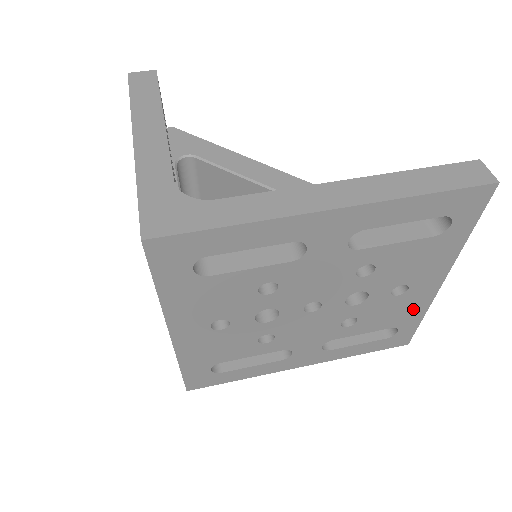
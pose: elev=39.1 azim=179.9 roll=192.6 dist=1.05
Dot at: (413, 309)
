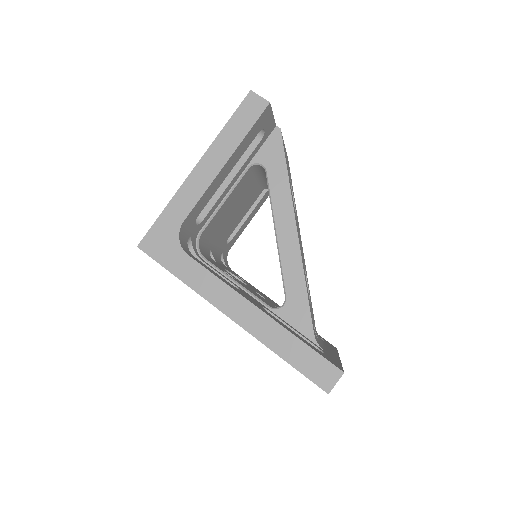
Dot at: occluded
